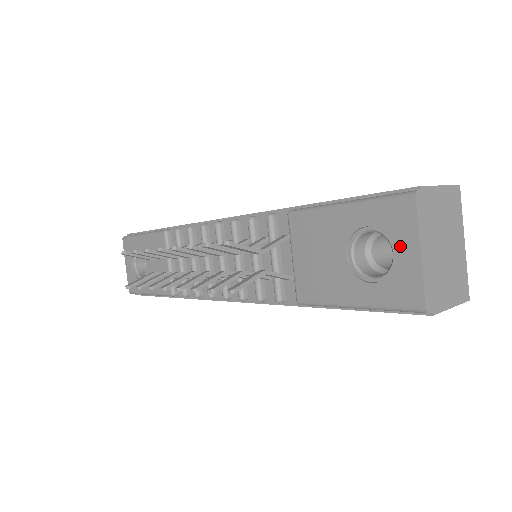
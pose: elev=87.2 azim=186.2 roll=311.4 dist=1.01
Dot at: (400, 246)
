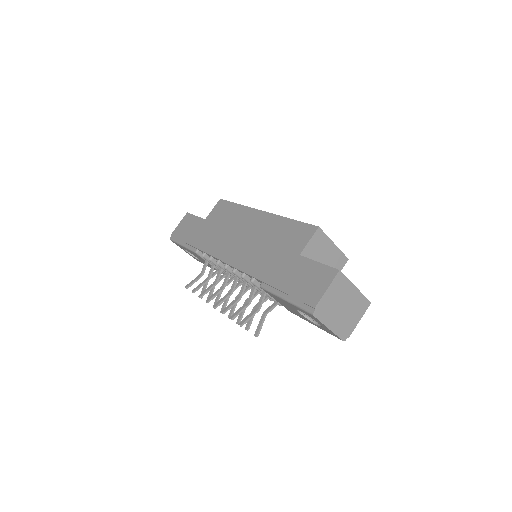
Dot at: (319, 323)
